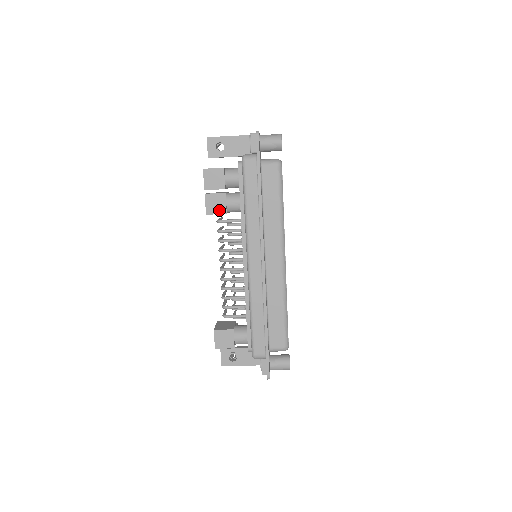
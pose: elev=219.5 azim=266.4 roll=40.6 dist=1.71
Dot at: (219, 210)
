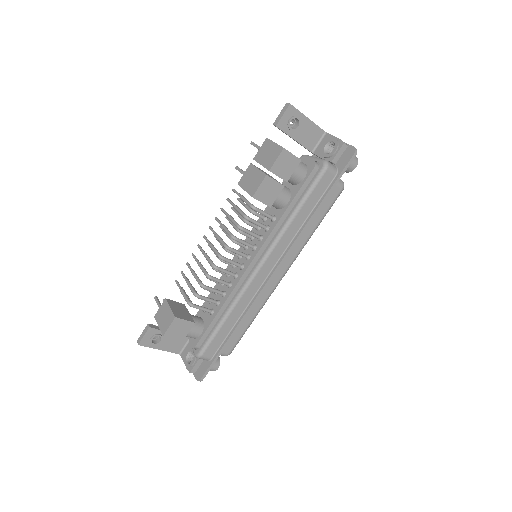
Dot at: (267, 199)
